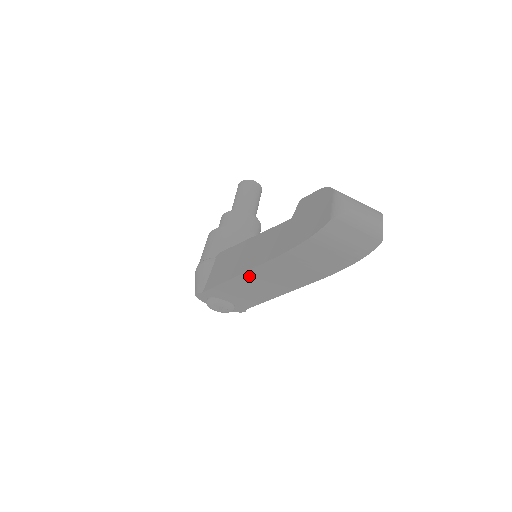
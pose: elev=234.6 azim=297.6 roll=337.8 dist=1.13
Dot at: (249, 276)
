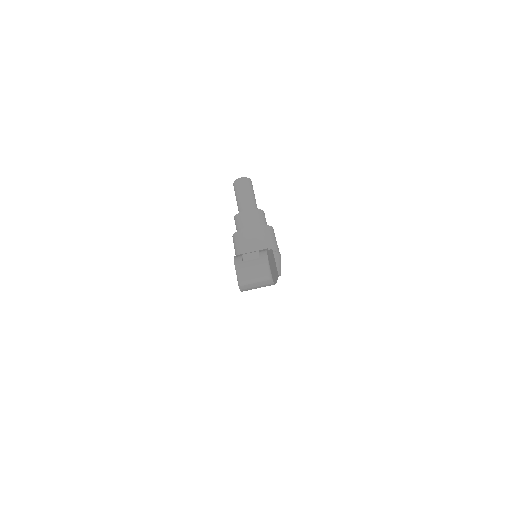
Dot at: occluded
